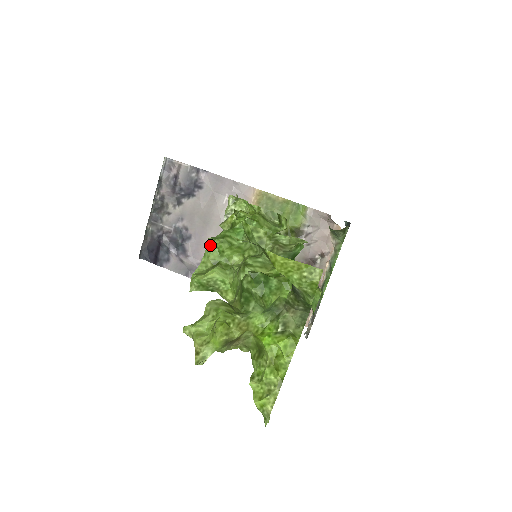
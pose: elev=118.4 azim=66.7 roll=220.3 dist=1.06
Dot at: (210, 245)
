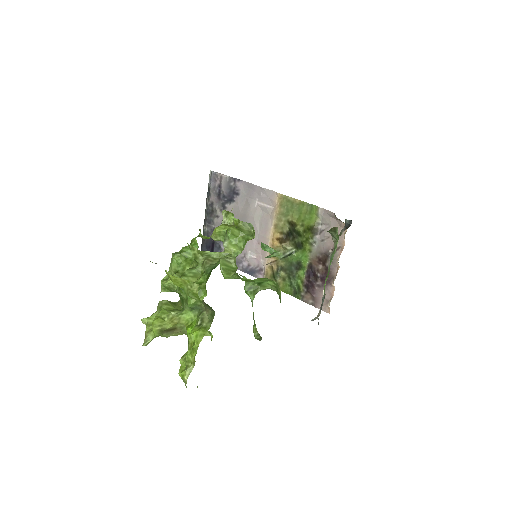
Dot at: (172, 259)
